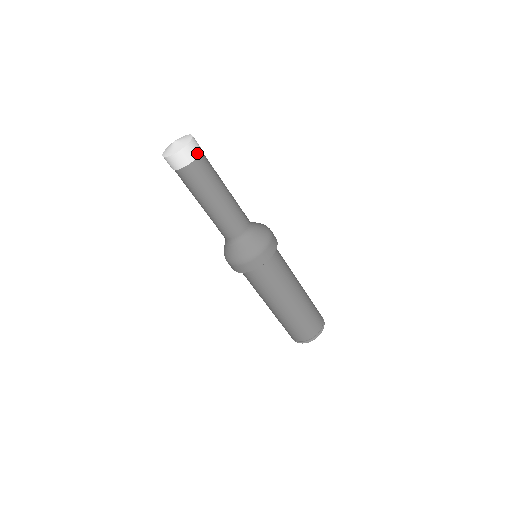
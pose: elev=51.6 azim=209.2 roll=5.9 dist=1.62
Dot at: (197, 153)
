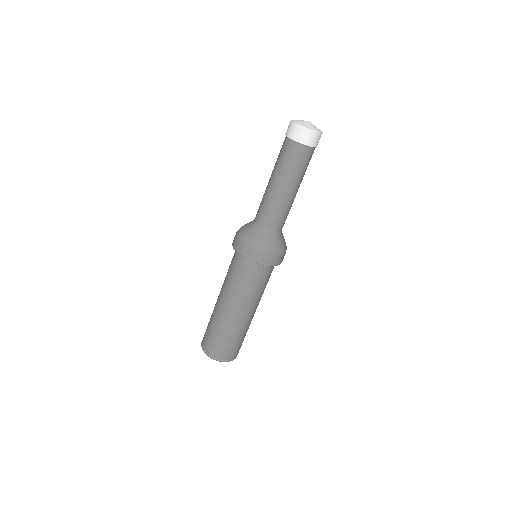
Dot at: occluded
